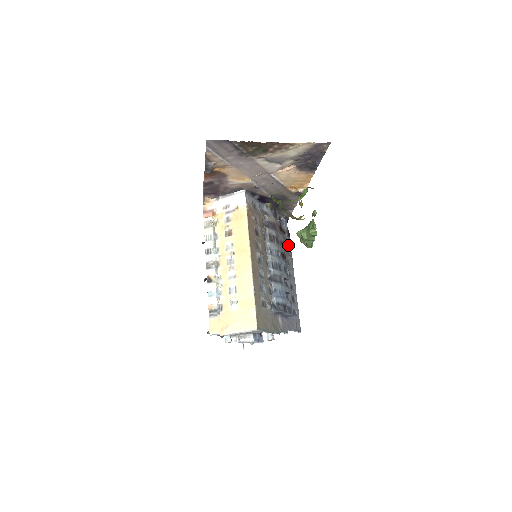
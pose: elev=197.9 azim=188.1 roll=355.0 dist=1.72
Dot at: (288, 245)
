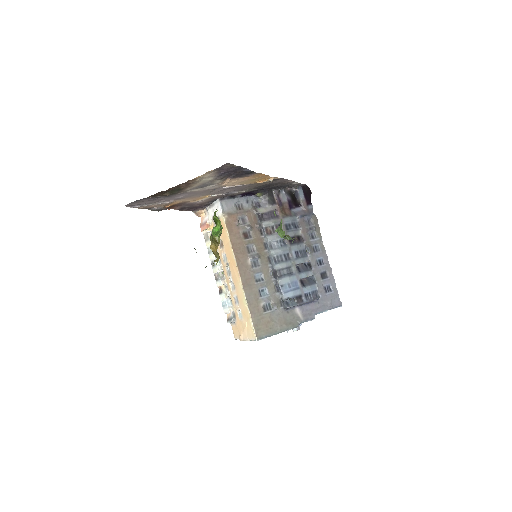
Dot at: (308, 216)
